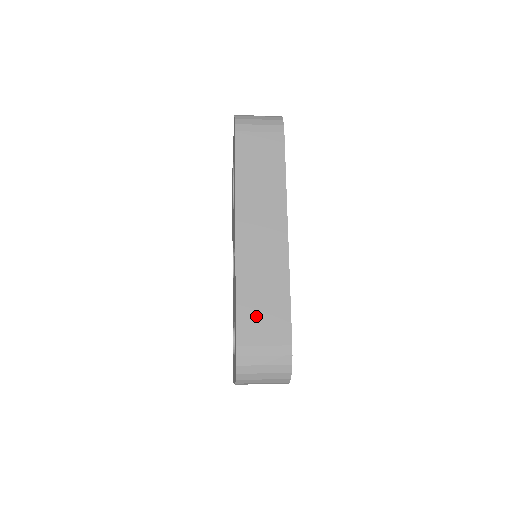
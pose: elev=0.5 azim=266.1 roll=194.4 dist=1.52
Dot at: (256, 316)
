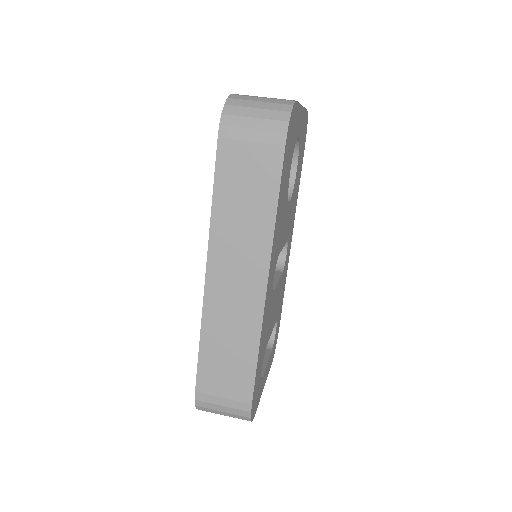
Dot at: (218, 369)
